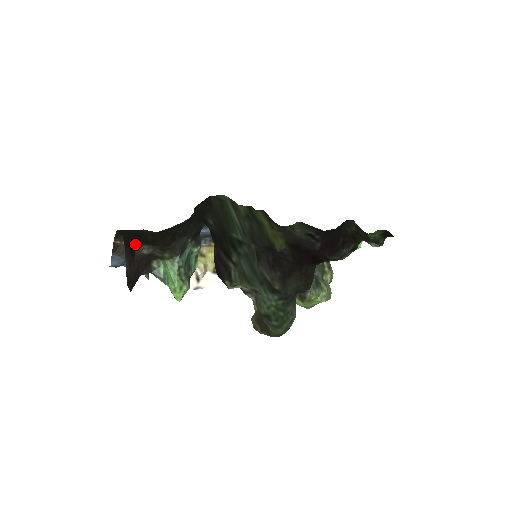
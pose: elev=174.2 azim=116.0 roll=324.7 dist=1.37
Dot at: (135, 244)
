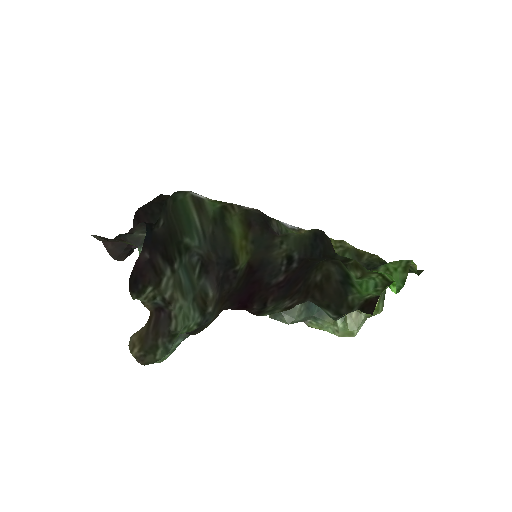
Dot at: (150, 216)
